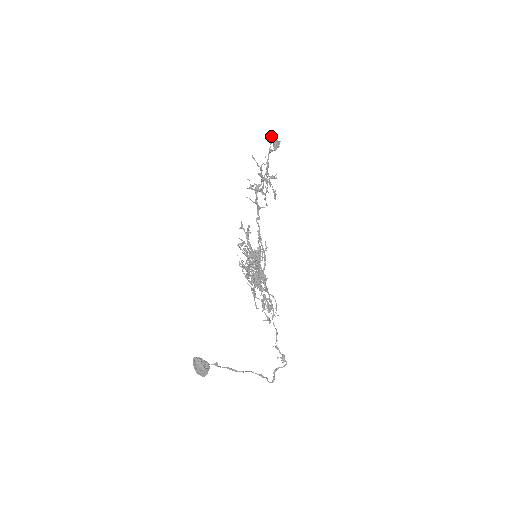
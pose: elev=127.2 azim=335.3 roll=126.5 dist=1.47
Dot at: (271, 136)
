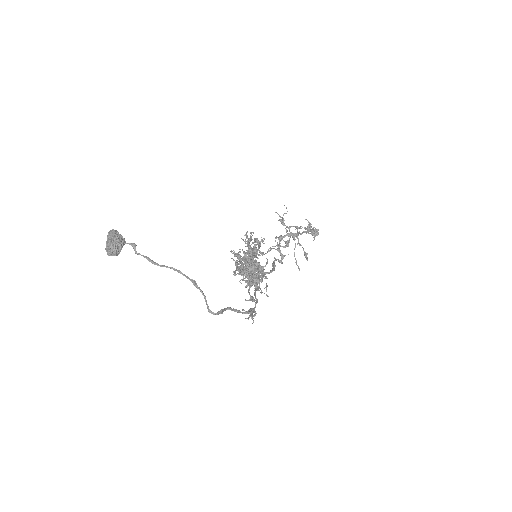
Dot at: (308, 226)
